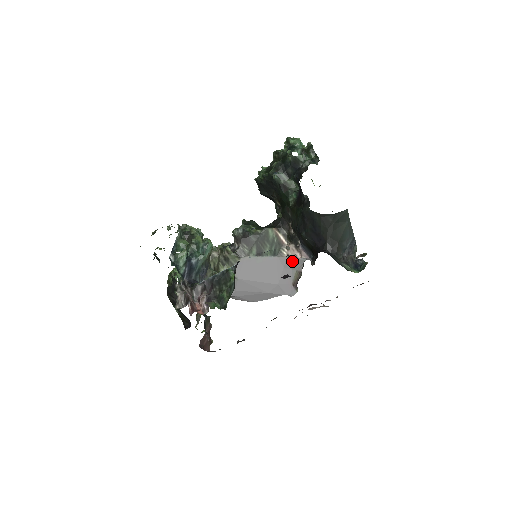
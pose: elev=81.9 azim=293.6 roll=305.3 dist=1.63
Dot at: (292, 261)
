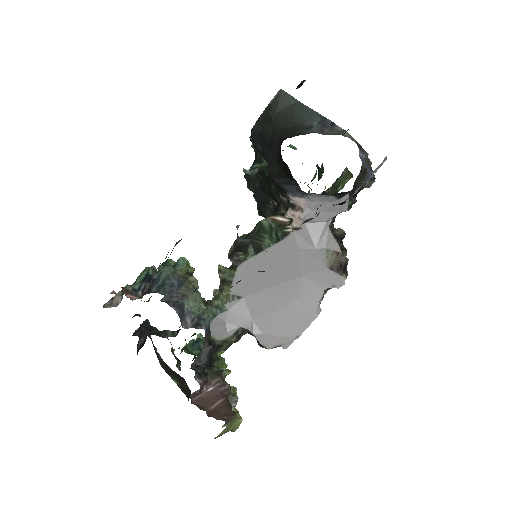
Dot at: (304, 233)
